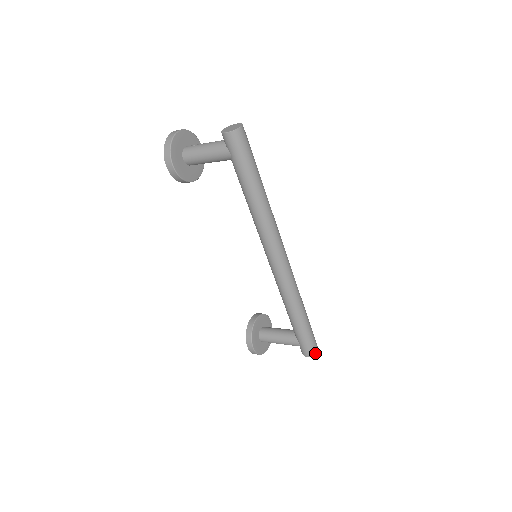
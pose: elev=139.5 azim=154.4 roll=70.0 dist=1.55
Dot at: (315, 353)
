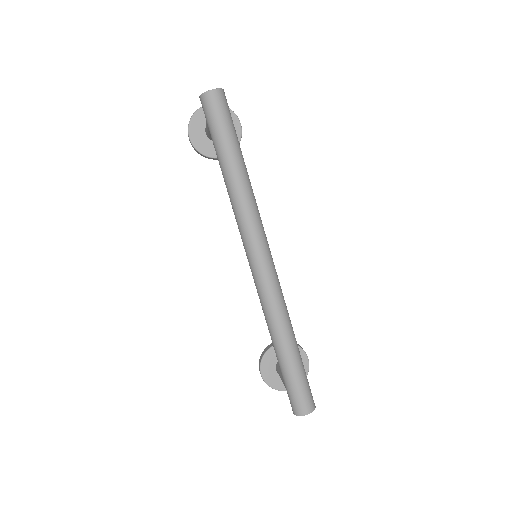
Dot at: (301, 413)
